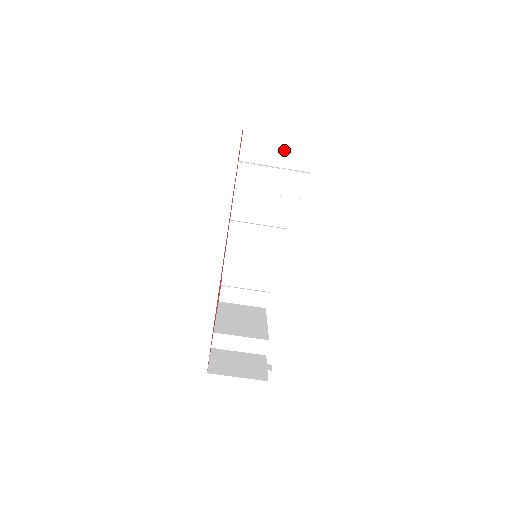
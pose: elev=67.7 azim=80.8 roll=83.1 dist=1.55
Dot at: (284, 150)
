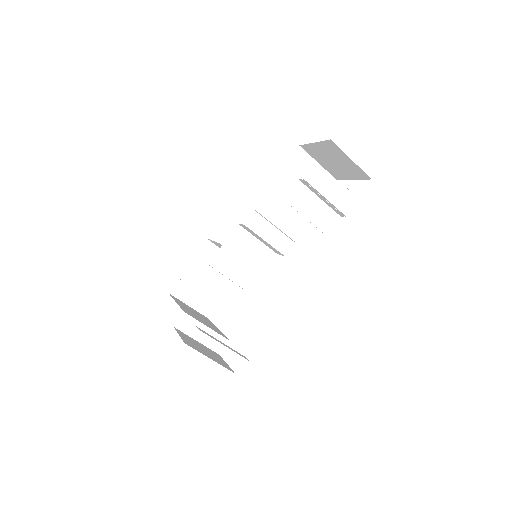
Dot at: (319, 180)
